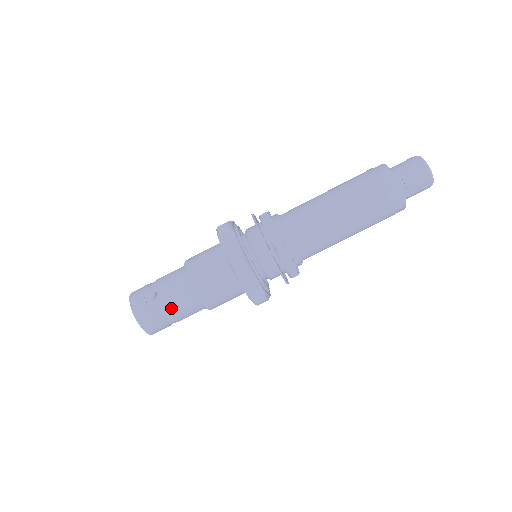
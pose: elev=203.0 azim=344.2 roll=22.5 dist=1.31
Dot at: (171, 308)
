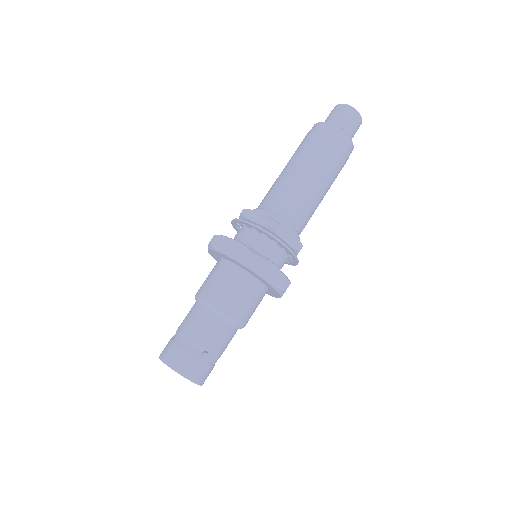
Dot at: occluded
